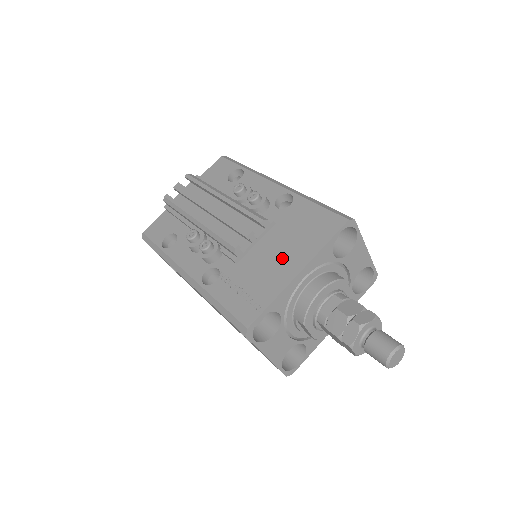
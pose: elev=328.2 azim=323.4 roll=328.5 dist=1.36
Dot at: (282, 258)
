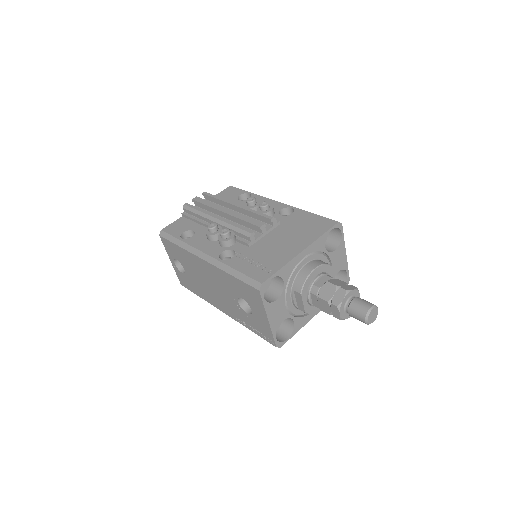
Dot at: (288, 243)
